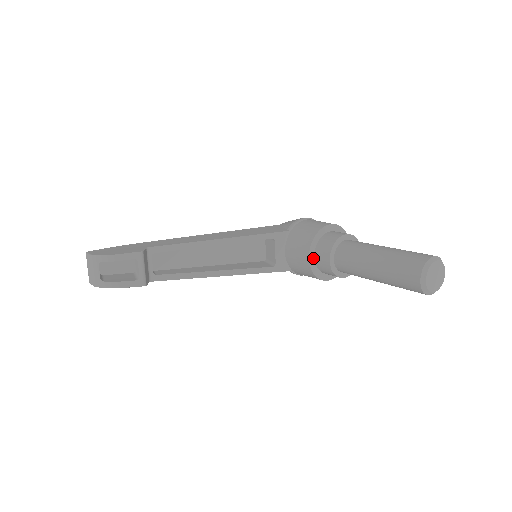
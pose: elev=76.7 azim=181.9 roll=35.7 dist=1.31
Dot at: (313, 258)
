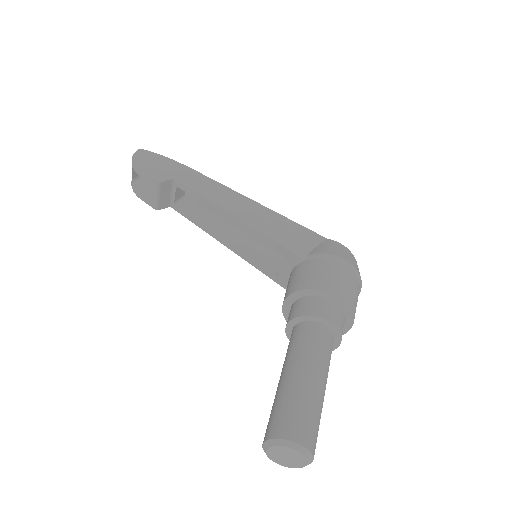
Dot at: (289, 306)
